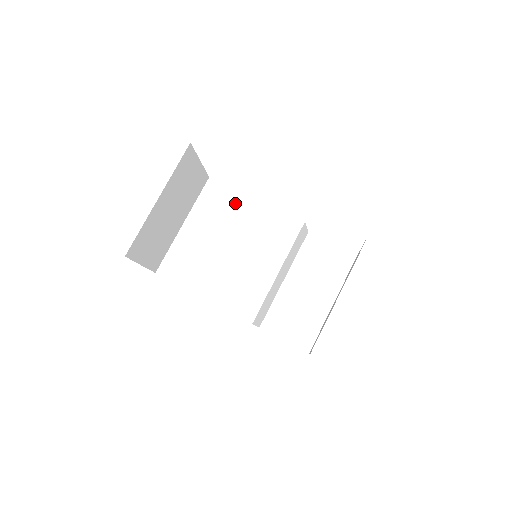
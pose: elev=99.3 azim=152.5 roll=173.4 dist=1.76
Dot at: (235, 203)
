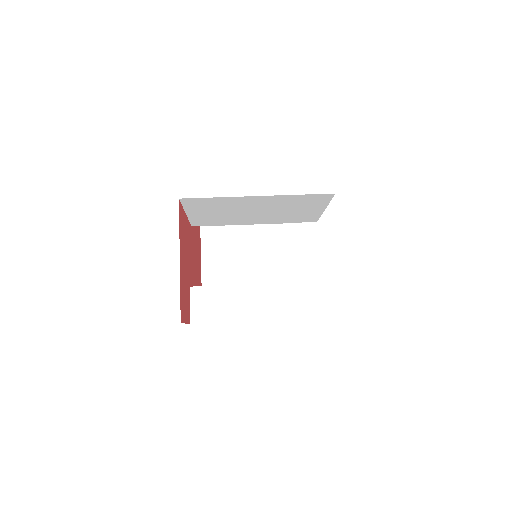
Dot at: occluded
